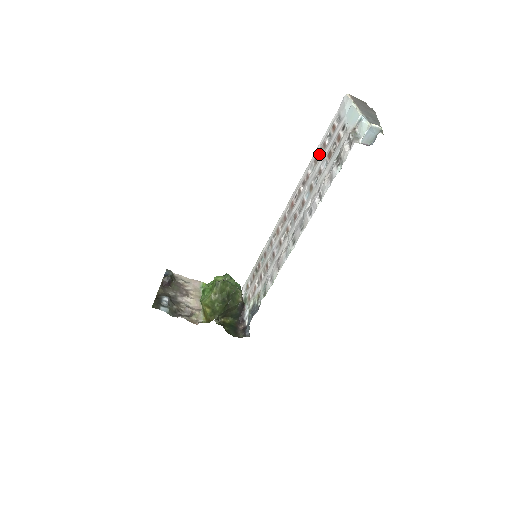
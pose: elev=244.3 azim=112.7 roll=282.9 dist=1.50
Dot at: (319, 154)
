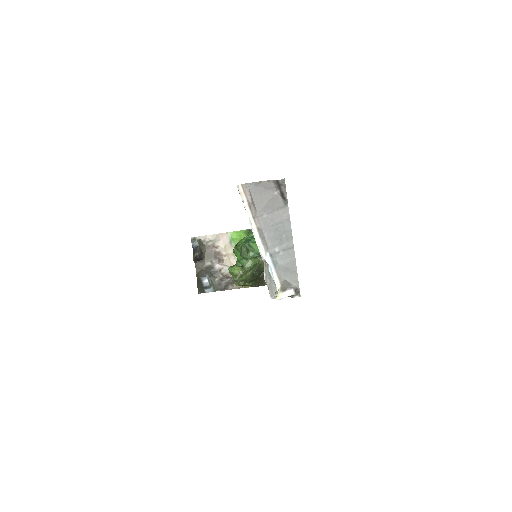
Dot at: occluded
